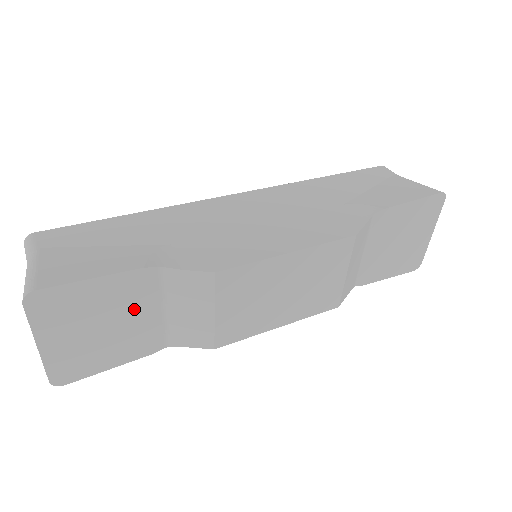
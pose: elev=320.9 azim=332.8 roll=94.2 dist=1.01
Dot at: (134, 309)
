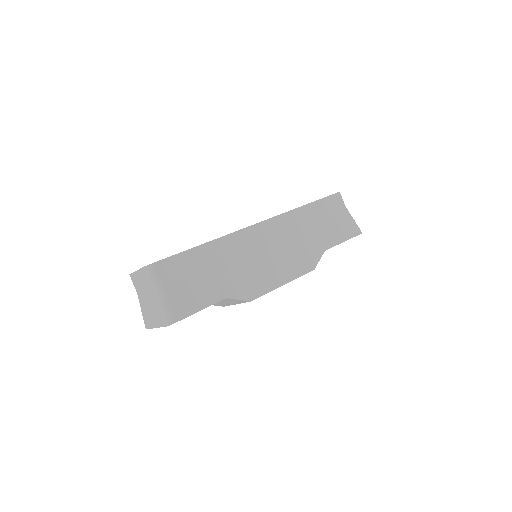
Dot at: occluded
